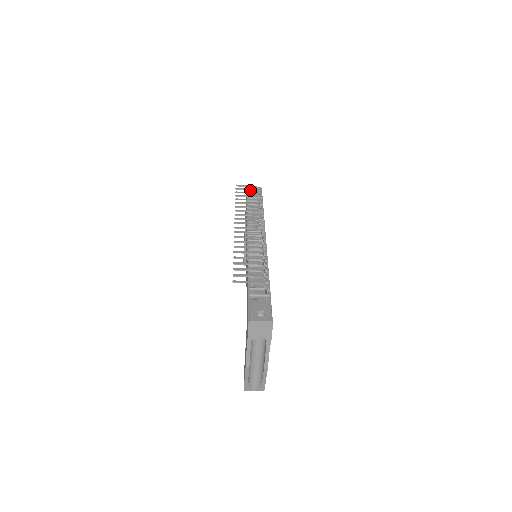
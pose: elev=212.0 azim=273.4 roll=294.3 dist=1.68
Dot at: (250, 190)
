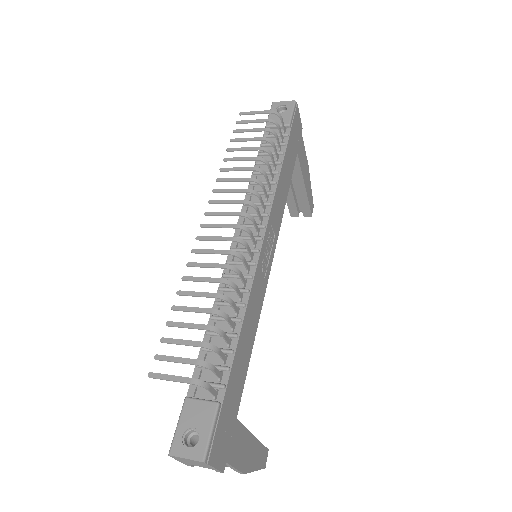
Dot at: (274, 110)
